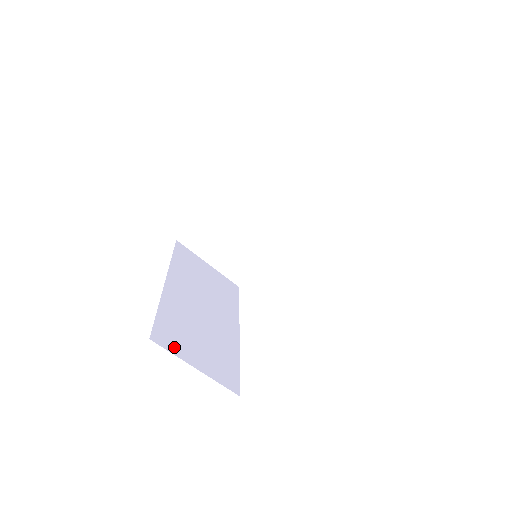
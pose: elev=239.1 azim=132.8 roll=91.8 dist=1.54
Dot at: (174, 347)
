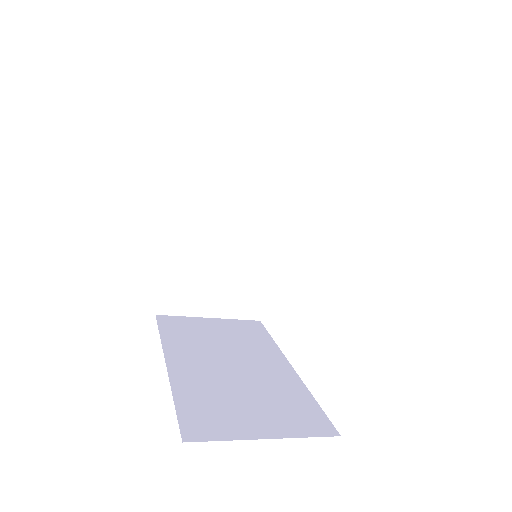
Dot at: (184, 308)
